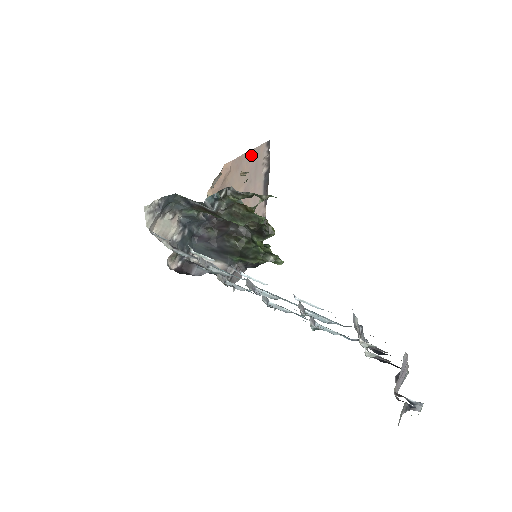
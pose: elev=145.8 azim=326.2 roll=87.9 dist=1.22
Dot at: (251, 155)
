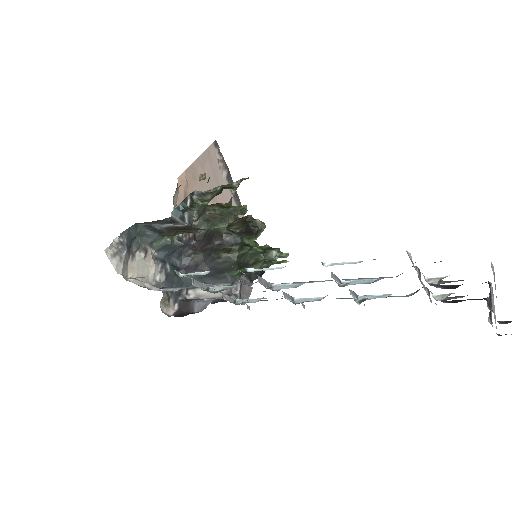
Dot at: (203, 161)
